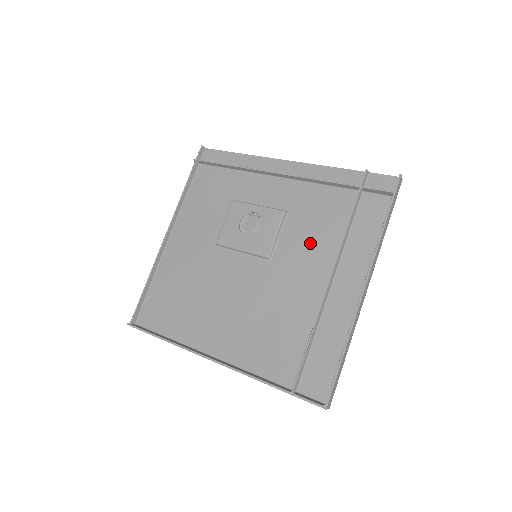
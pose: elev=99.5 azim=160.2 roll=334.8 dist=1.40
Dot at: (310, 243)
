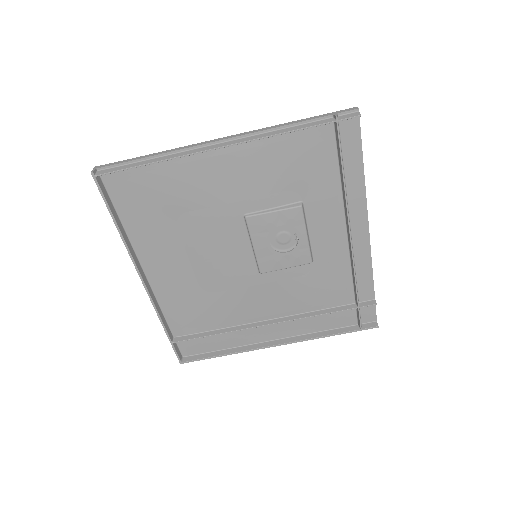
Dot at: (292, 294)
